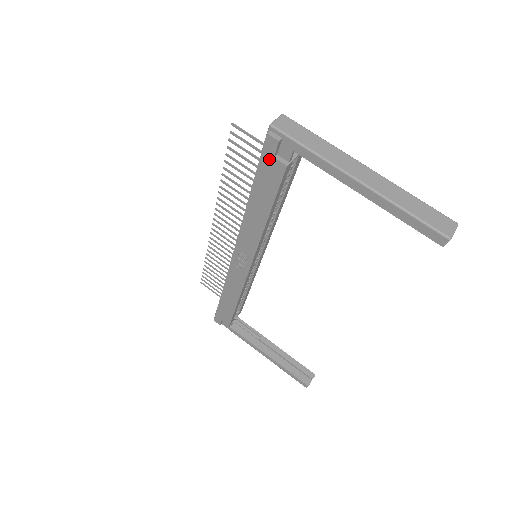
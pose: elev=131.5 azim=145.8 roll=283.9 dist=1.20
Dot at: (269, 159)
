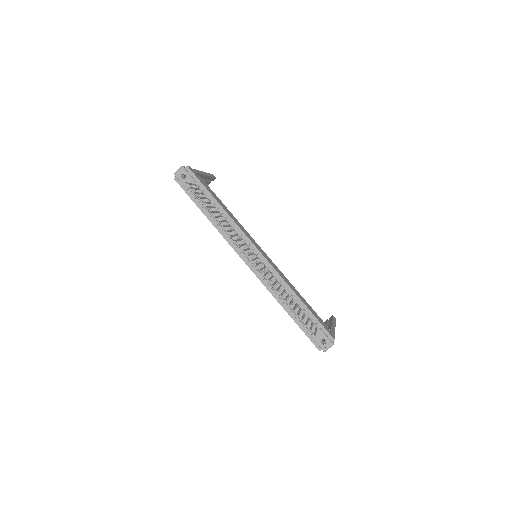
Dot at: occluded
